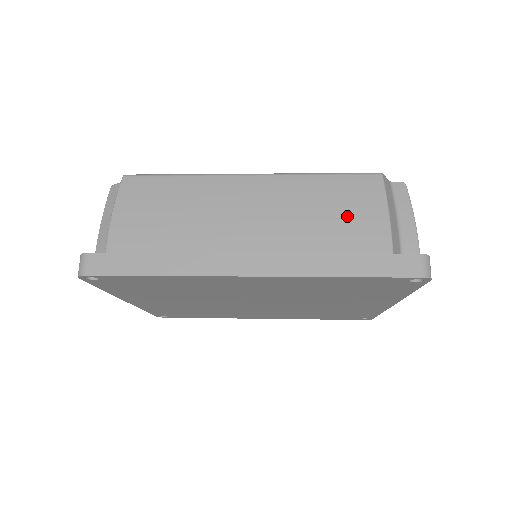
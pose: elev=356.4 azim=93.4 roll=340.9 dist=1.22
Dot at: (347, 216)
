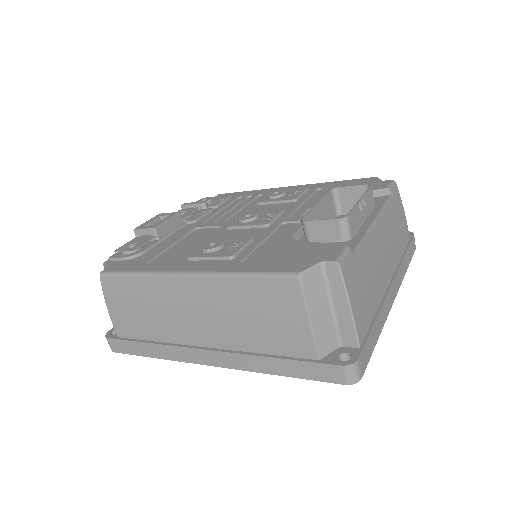
Dot at: (272, 322)
